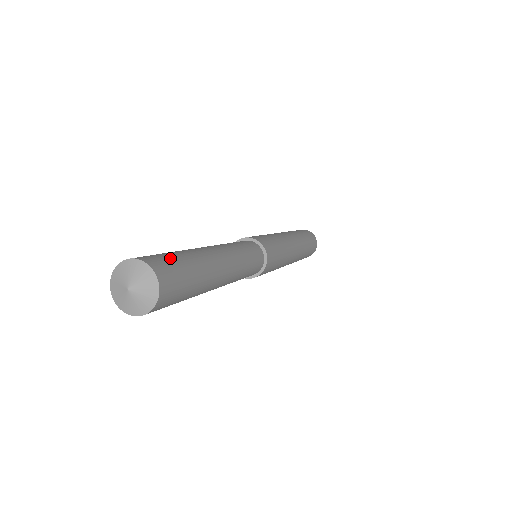
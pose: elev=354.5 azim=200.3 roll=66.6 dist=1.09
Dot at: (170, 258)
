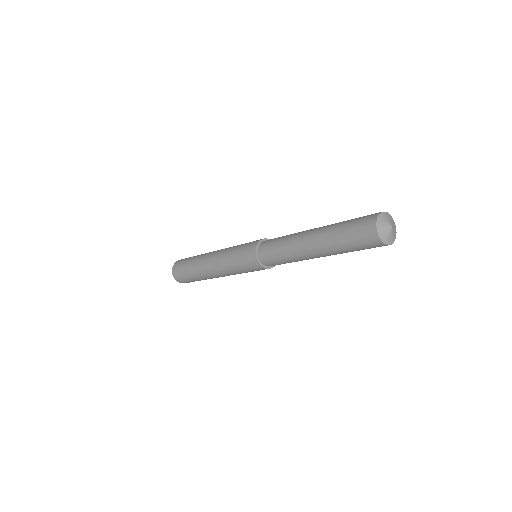
Dot at: occluded
